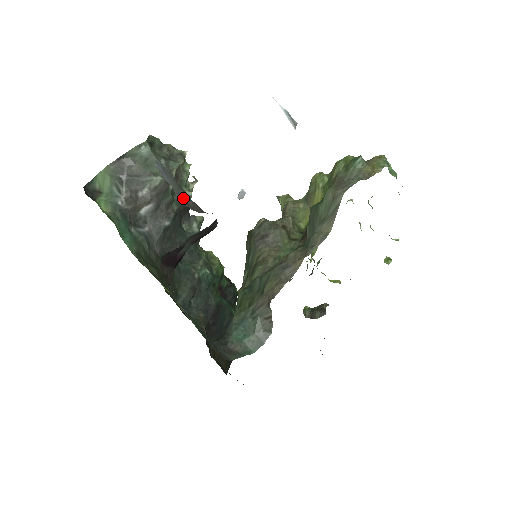
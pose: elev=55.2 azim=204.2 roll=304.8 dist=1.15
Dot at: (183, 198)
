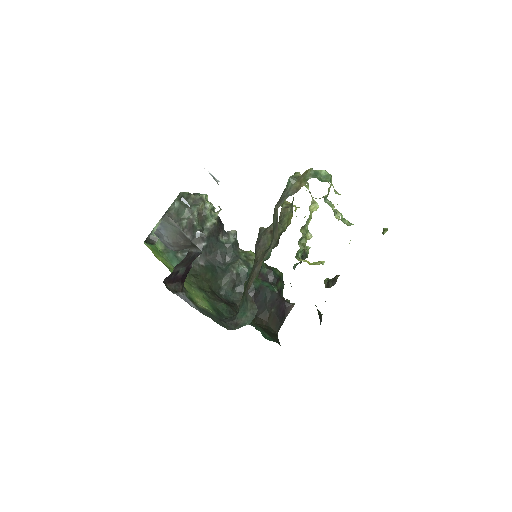
Dot at: (177, 241)
